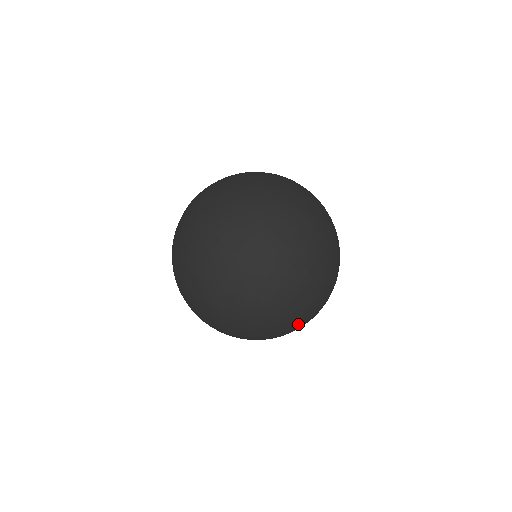
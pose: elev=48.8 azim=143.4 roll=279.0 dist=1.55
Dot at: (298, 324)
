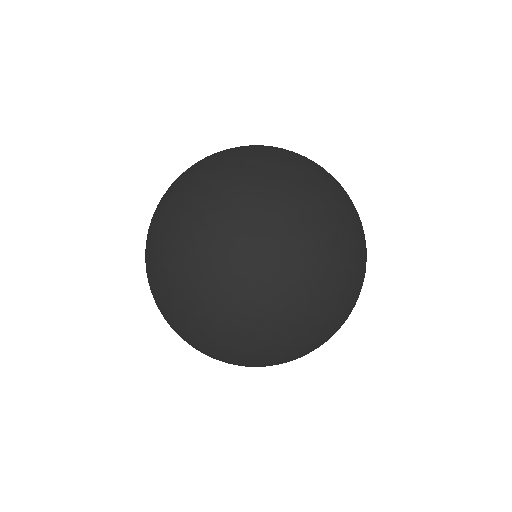
Dot at: occluded
